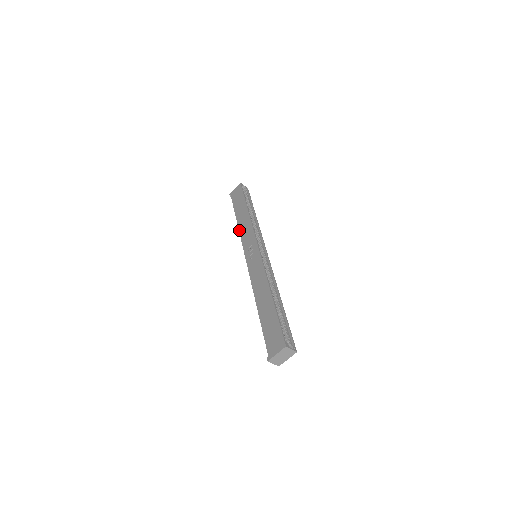
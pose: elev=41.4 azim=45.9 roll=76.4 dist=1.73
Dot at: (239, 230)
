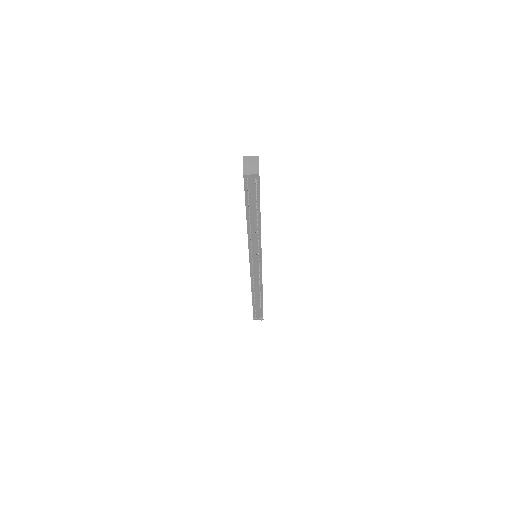
Dot at: (251, 286)
